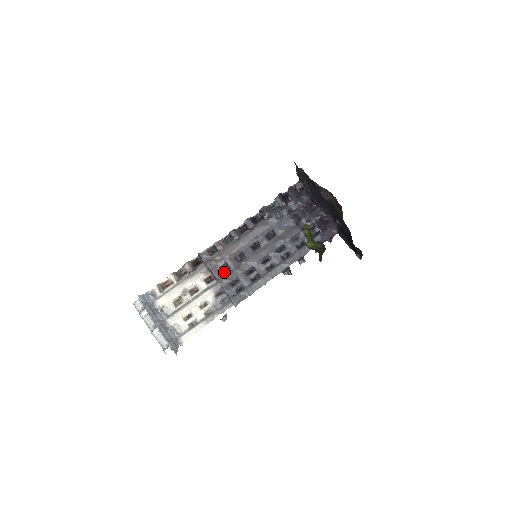
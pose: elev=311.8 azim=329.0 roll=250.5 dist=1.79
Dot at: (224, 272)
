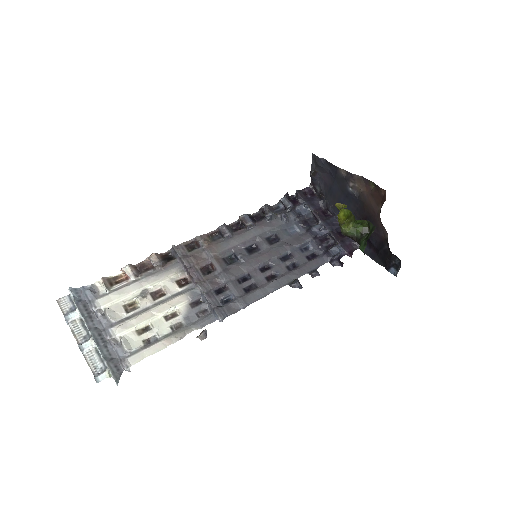
Dot at: (206, 274)
